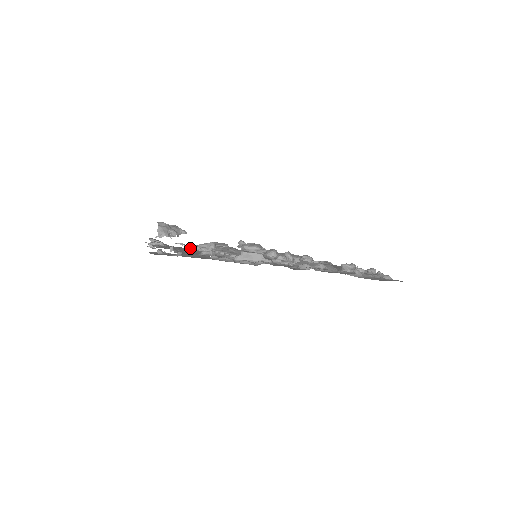
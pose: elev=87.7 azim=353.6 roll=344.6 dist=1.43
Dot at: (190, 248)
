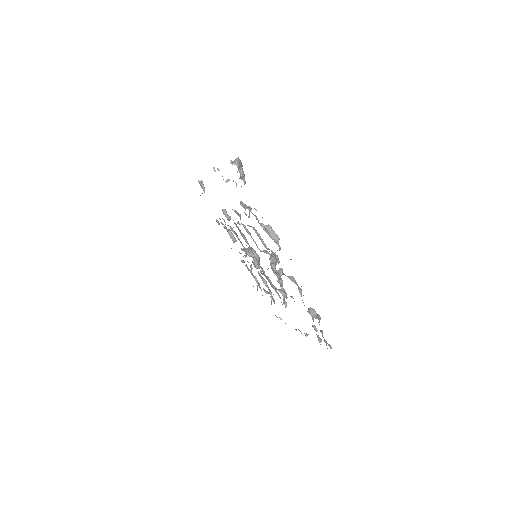
Dot at: occluded
